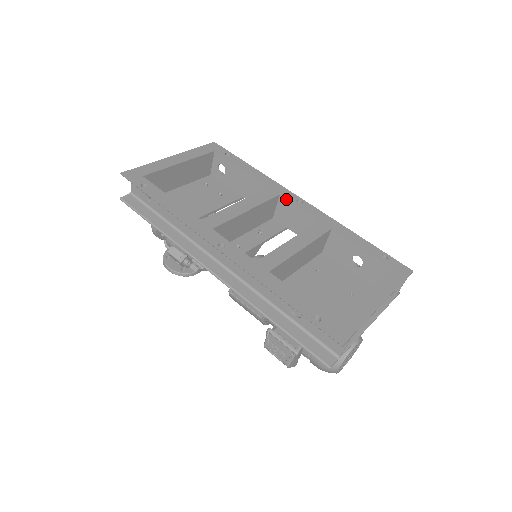
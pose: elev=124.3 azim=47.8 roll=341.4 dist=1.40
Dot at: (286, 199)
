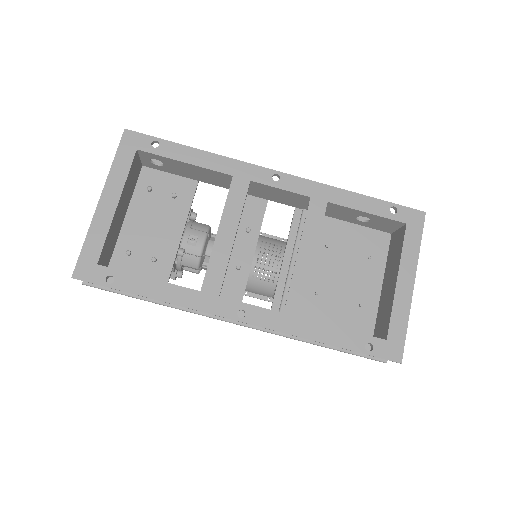
Dot at: (260, 184)
